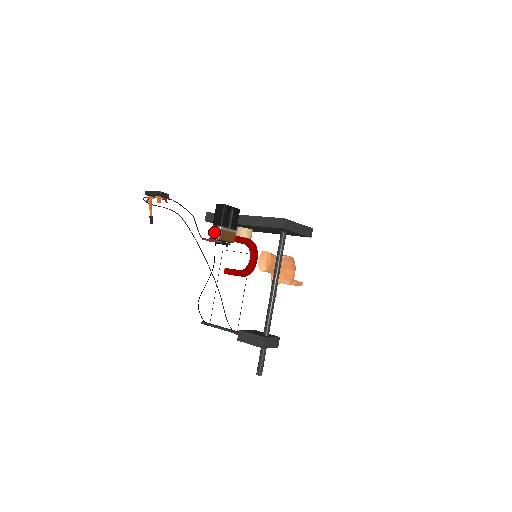
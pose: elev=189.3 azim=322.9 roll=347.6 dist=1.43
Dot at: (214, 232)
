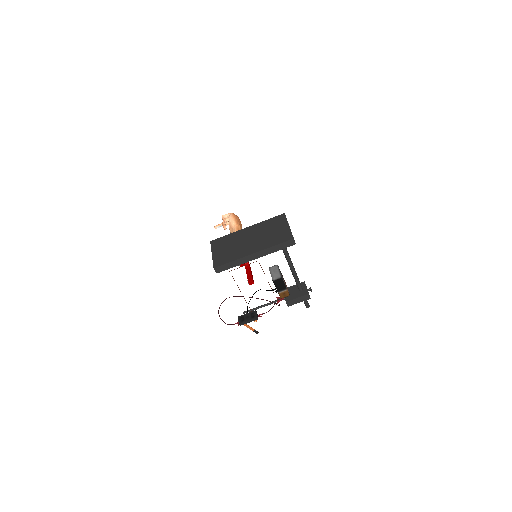
Dot at: (283, 294)
